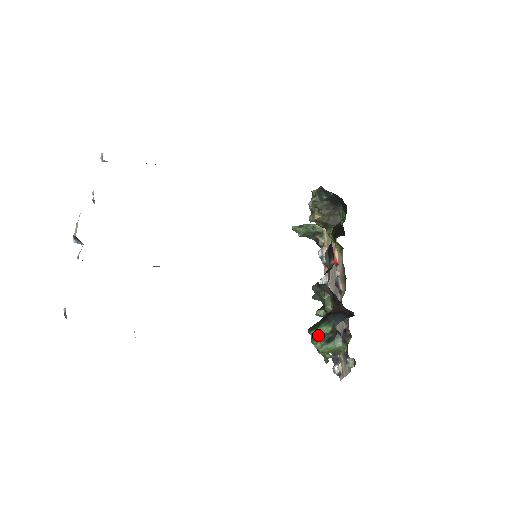
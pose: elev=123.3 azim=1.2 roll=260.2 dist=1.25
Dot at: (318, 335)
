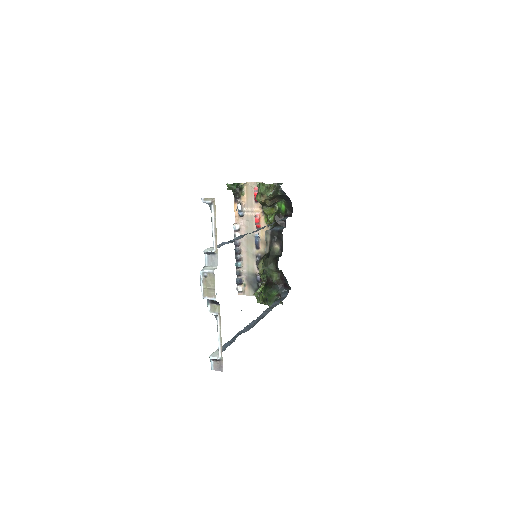
Dot at: (271, 298)
